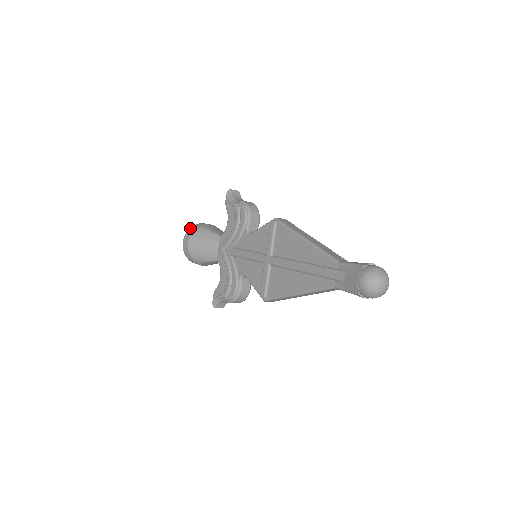
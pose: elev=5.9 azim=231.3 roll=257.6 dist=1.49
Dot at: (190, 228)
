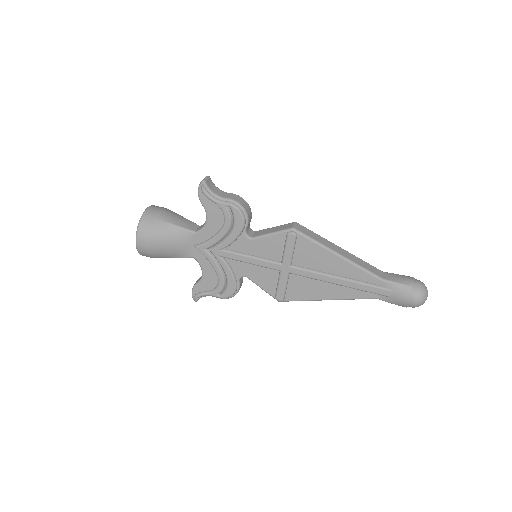
Dot at: (141, 223)
